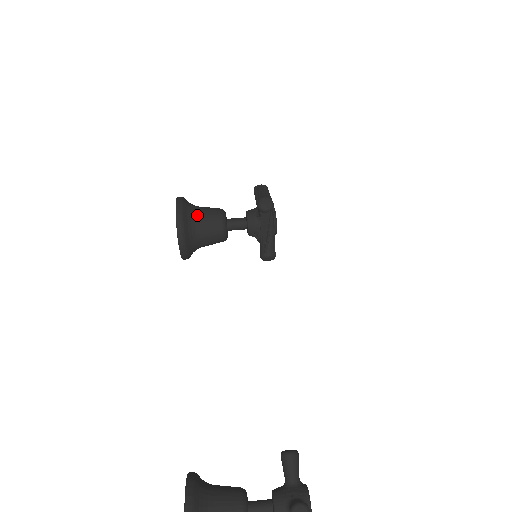
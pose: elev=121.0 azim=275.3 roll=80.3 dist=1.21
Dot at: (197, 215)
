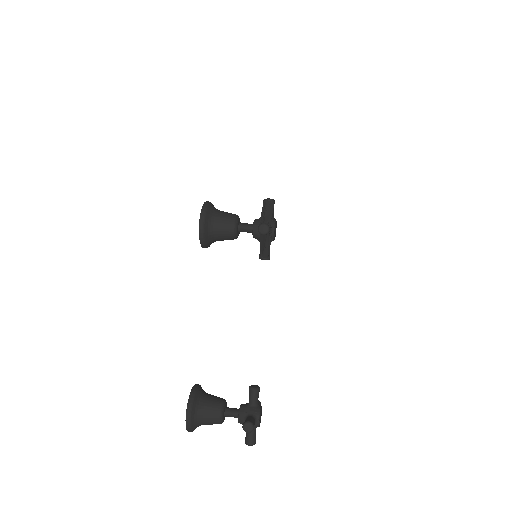
Dot at: (215, 223)
